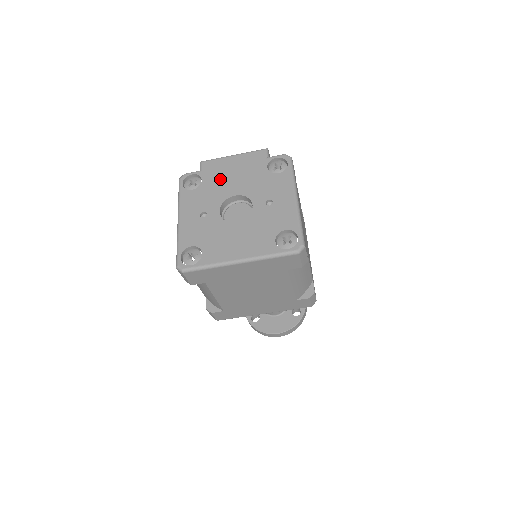
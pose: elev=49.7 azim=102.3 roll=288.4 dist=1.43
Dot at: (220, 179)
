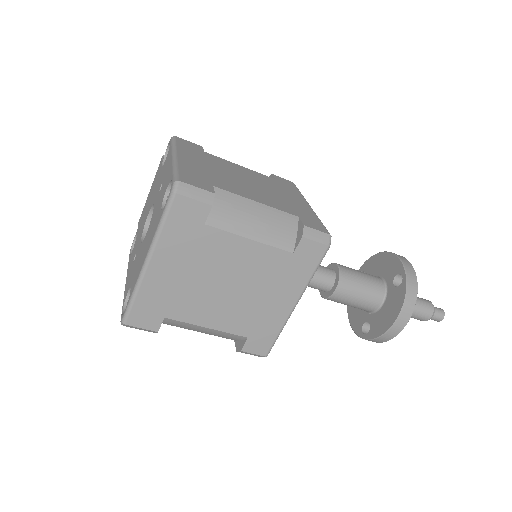
Dot at: (143, 218)
